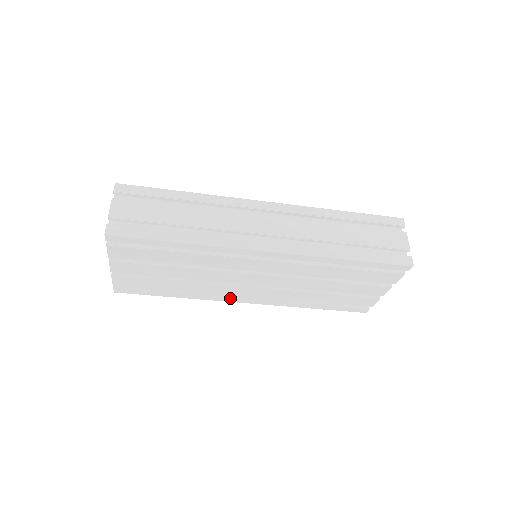
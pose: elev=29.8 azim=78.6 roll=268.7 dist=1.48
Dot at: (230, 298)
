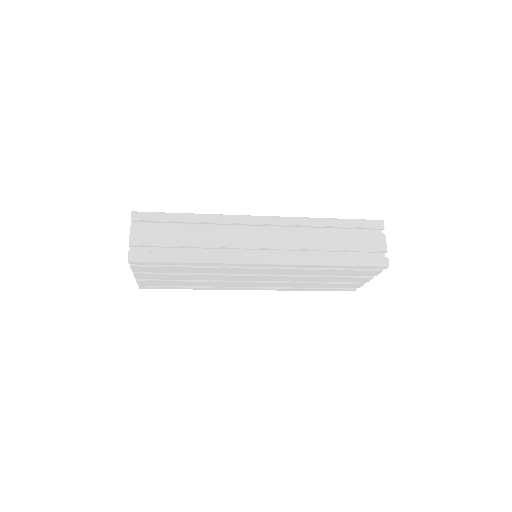
Dot at: (237, 288)
